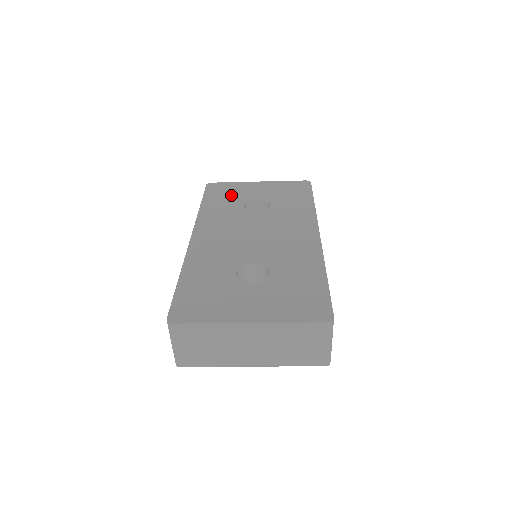
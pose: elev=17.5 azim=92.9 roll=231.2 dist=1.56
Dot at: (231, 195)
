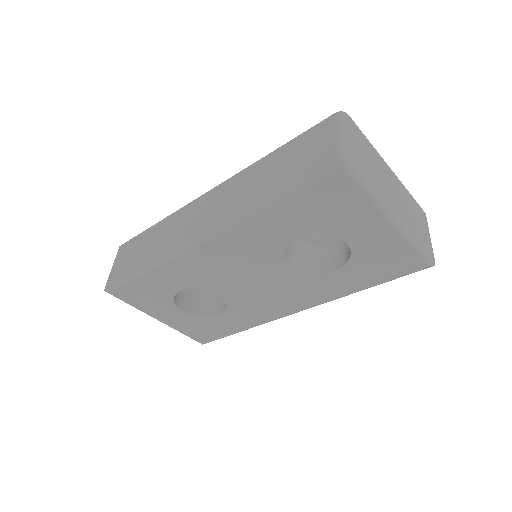
Dot at: occluded
